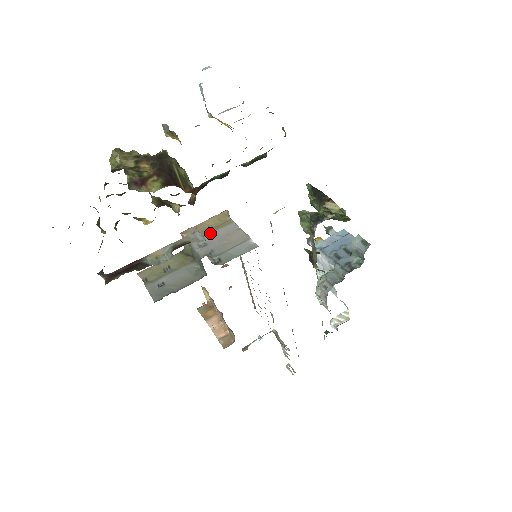
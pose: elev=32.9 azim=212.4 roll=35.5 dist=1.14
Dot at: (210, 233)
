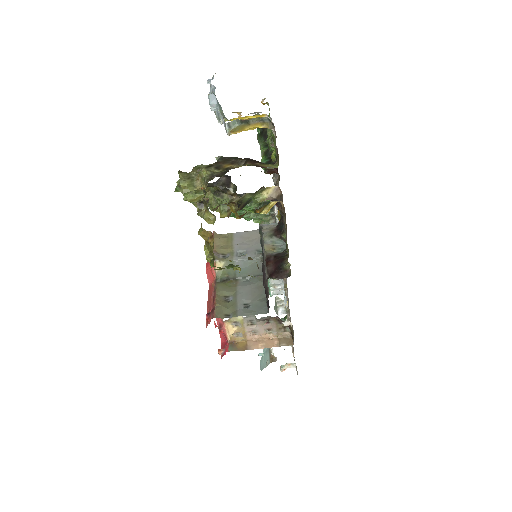
Dot at: (232, 247)
